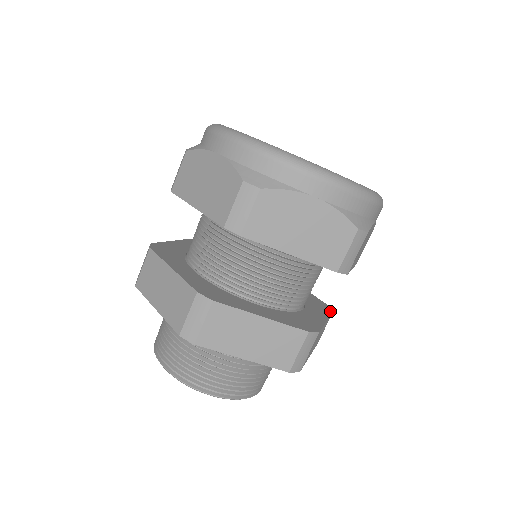
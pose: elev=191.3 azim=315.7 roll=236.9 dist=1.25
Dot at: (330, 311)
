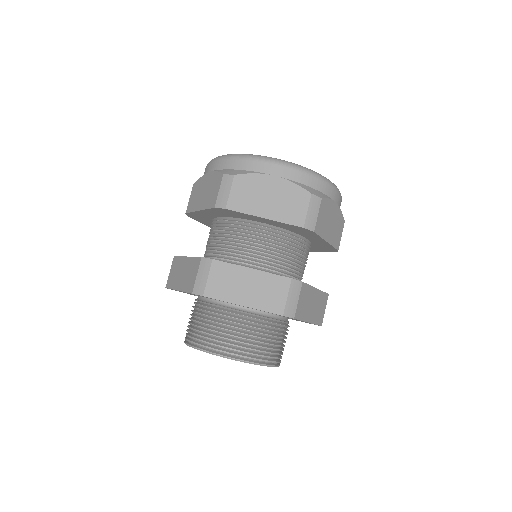
Dot at: (325, 293)
